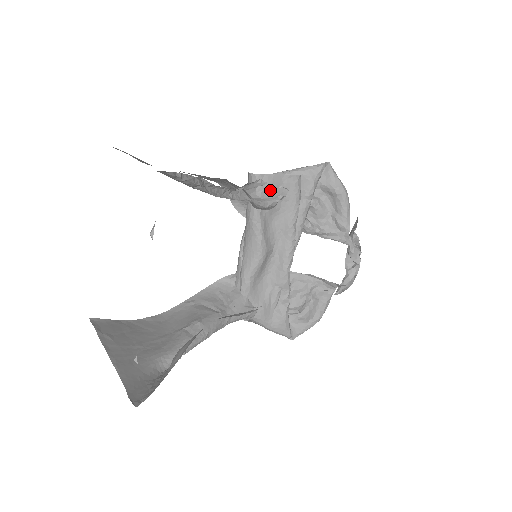
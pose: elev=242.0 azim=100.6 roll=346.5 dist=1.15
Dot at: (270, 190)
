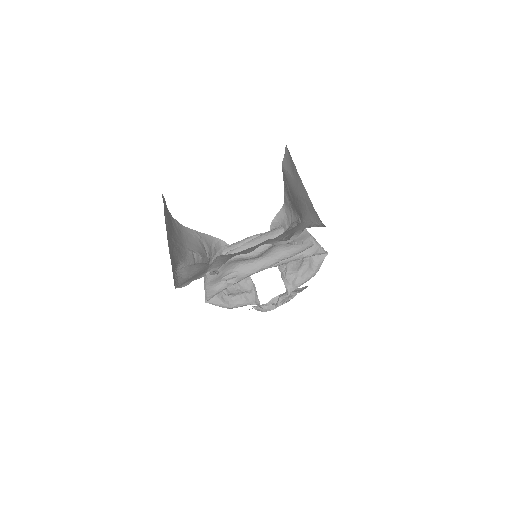
Dot at: (298, 237)
